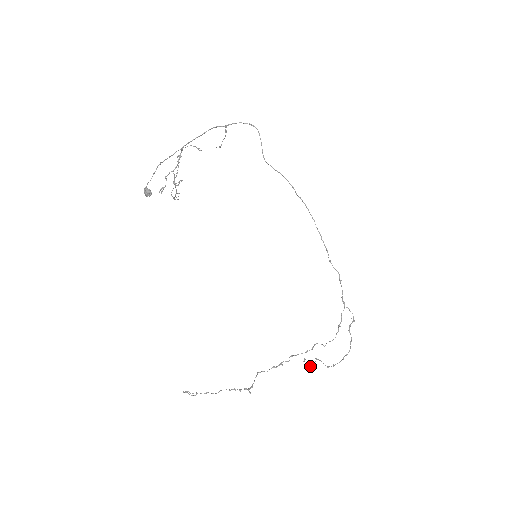
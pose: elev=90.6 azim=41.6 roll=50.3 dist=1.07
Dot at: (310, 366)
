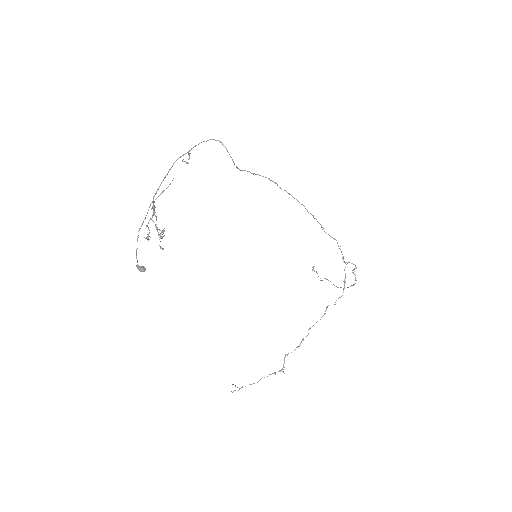
Dot at: occluded
